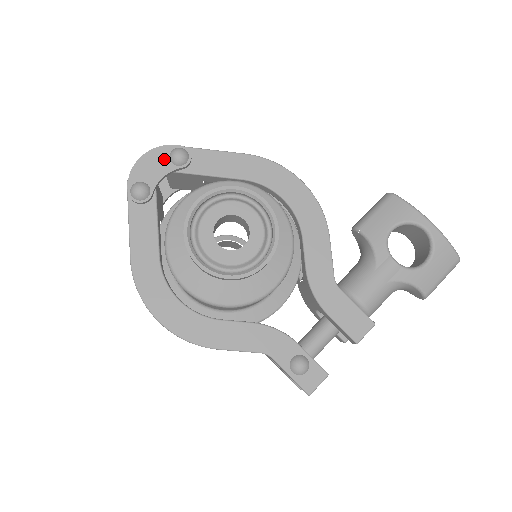
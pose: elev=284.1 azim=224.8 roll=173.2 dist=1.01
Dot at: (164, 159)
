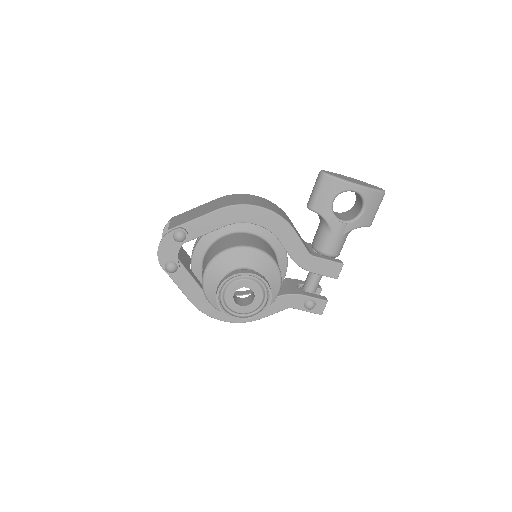
Dot at: (172, 242)
